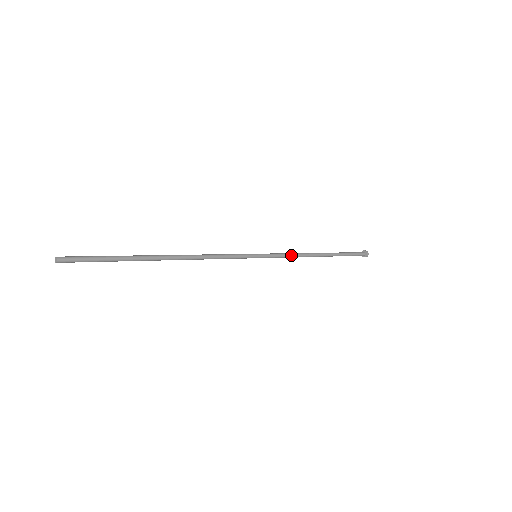
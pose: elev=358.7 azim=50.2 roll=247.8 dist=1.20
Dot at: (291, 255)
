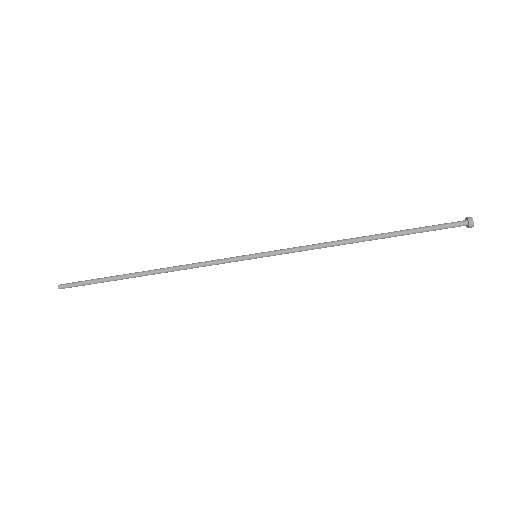
Dot at: (309, 246)
